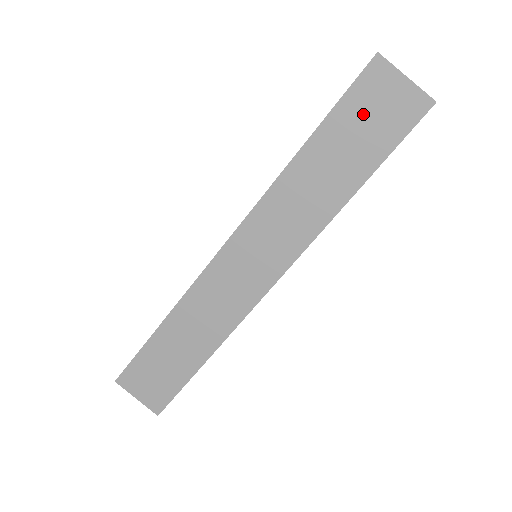
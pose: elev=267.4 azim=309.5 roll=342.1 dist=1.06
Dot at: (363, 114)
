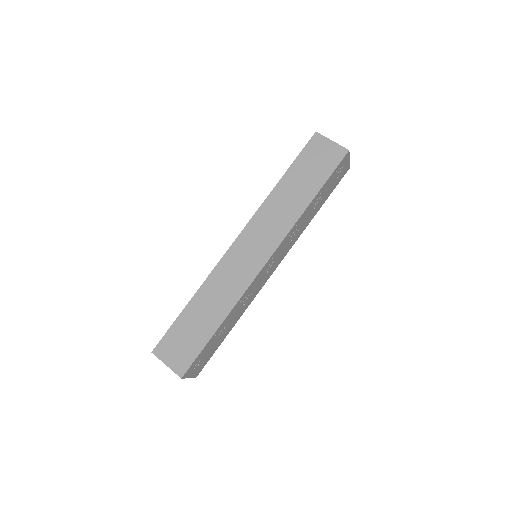
Dot at: (312, 160)
